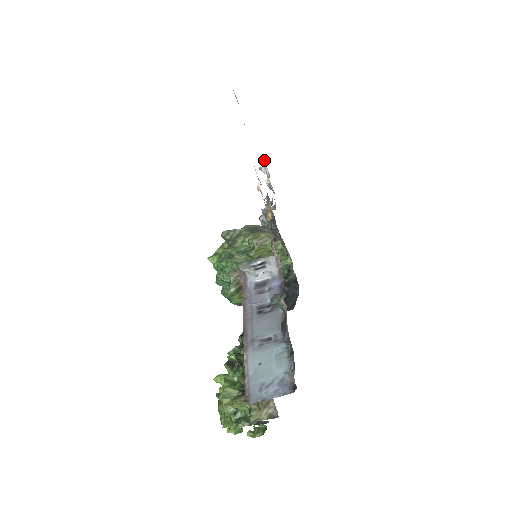
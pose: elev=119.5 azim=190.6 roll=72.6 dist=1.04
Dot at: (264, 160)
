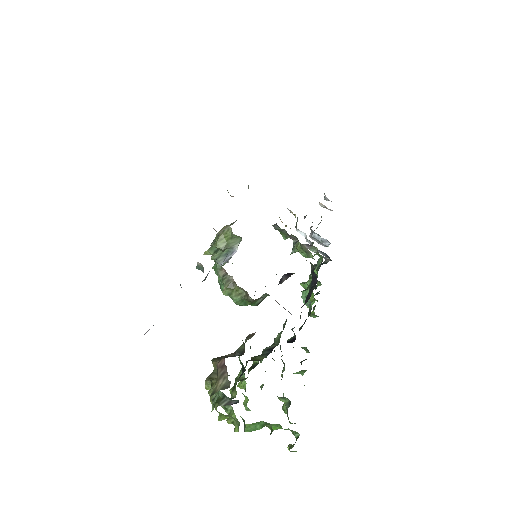
Dot at: occluded
